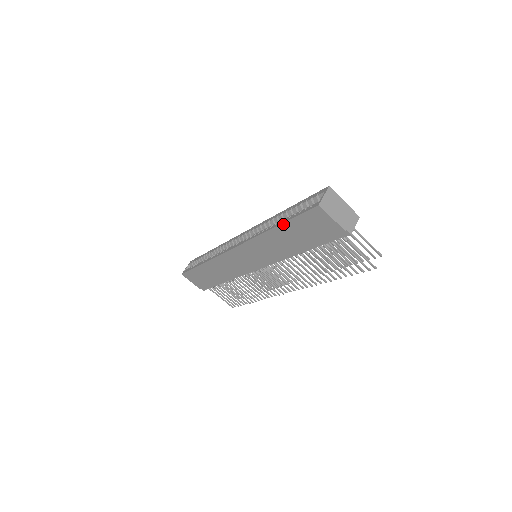
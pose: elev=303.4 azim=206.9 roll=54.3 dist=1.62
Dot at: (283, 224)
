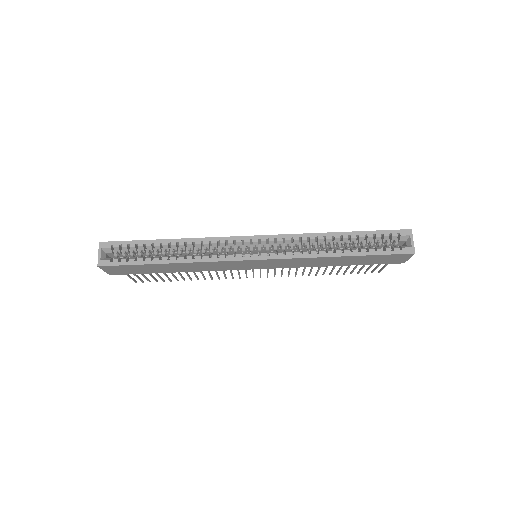
Dot at: (358, 256)
